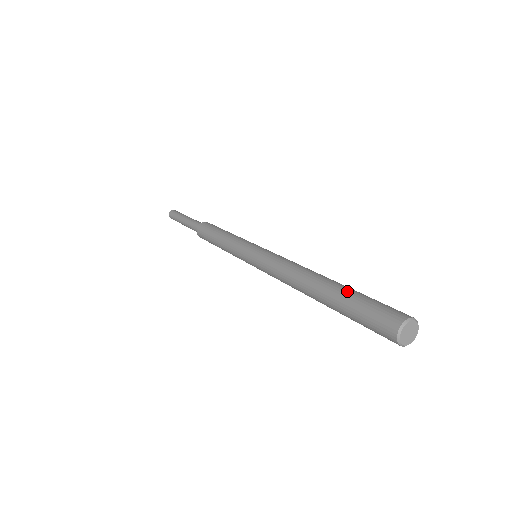
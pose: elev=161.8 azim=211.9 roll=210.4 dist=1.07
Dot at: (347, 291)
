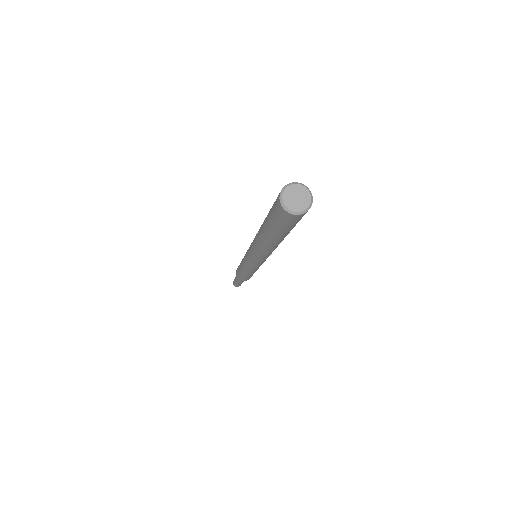
Dot at: occluded
